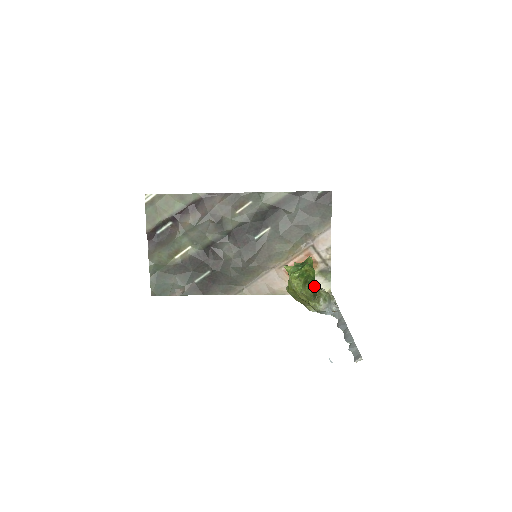
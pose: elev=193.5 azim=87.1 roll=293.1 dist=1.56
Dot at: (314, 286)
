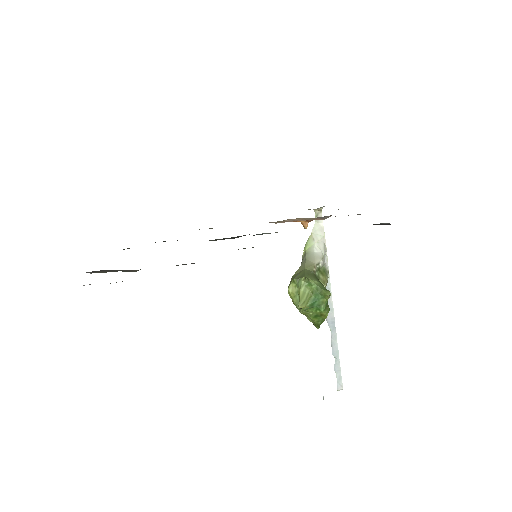
Dot at: occluded
